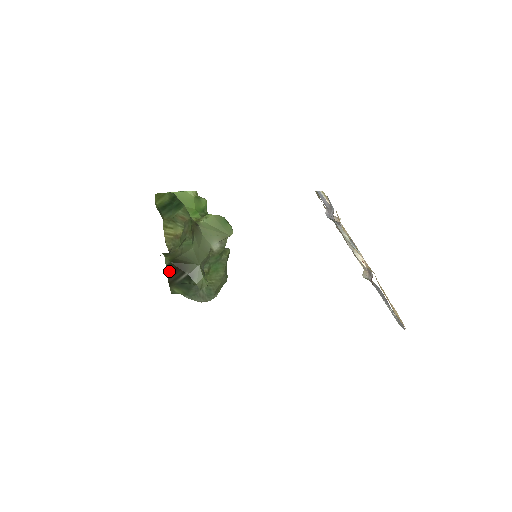
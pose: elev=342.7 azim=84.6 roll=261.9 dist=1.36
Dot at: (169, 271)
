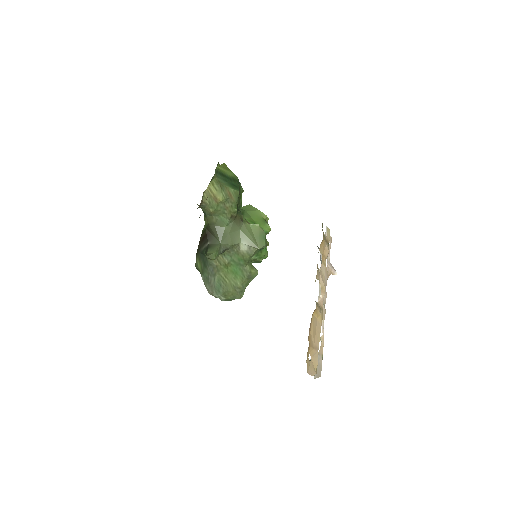
Dot at: (202, 237)
